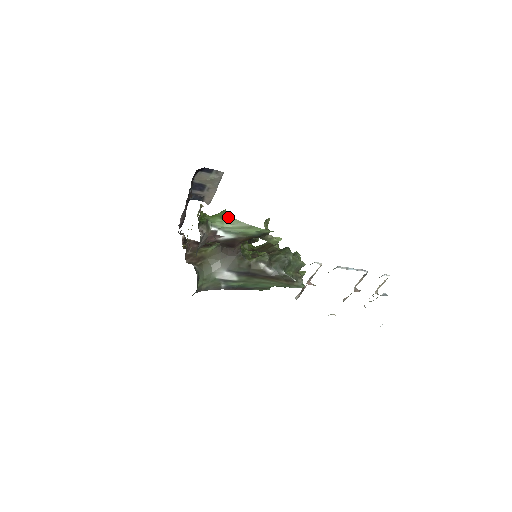
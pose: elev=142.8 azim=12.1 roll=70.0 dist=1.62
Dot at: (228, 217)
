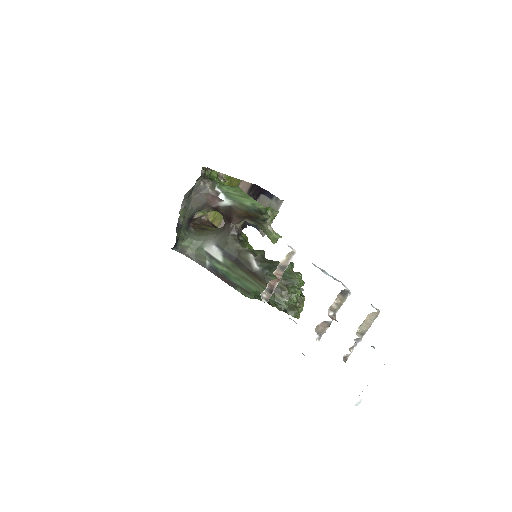
Dot at: (236, 187)
